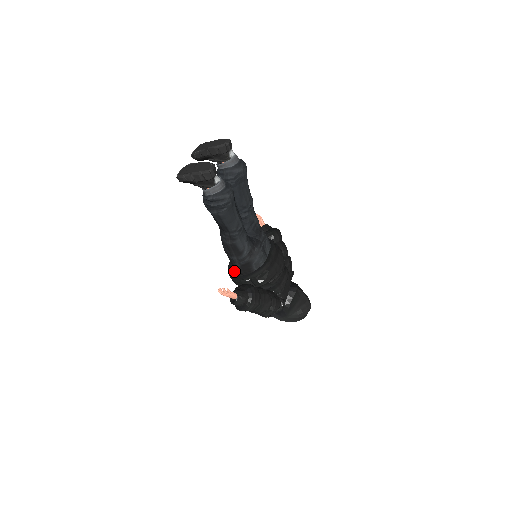
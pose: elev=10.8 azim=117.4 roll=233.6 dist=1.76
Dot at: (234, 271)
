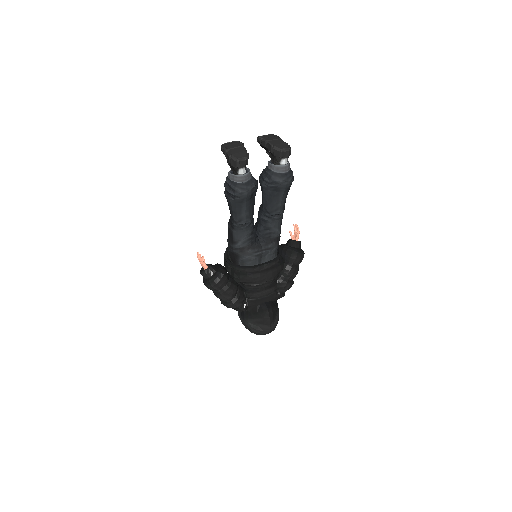
Dot at: occluded
